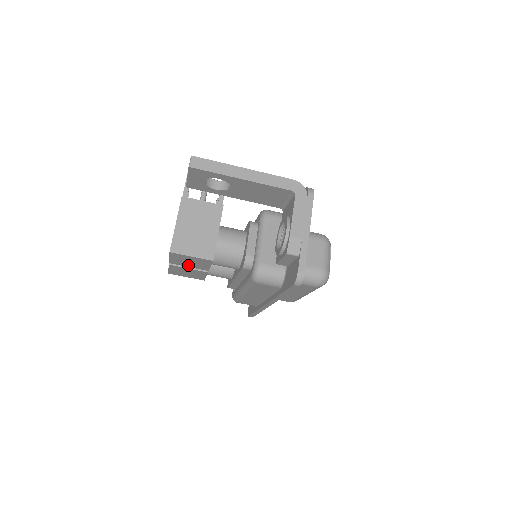
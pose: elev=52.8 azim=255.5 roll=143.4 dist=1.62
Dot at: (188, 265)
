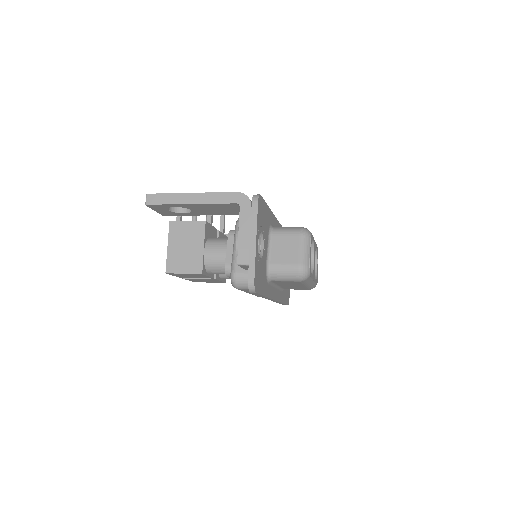
Dot at: (194, 277)
